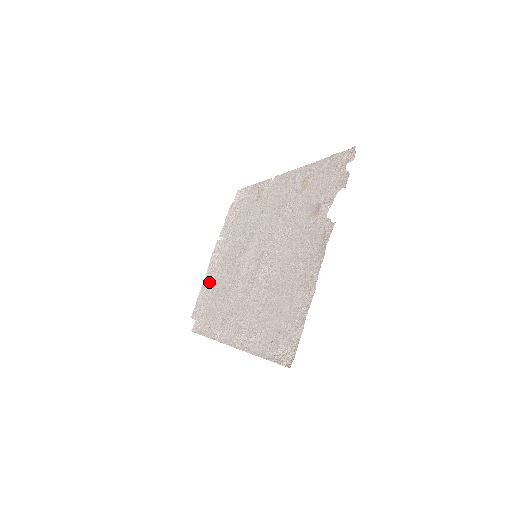
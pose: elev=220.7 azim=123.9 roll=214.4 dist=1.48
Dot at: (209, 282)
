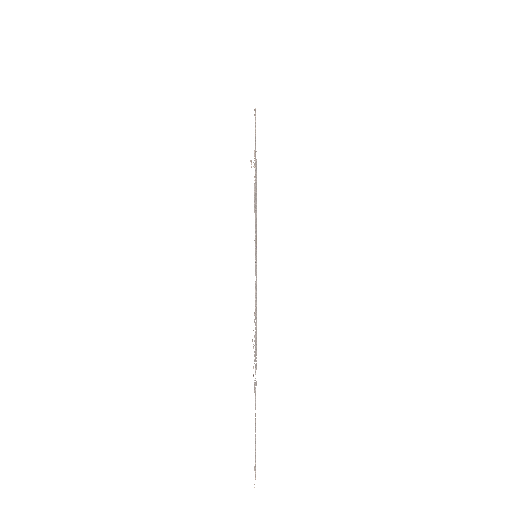
Dot at: occluded
